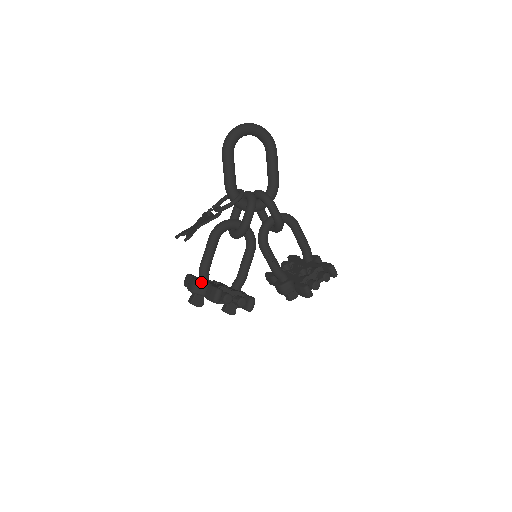
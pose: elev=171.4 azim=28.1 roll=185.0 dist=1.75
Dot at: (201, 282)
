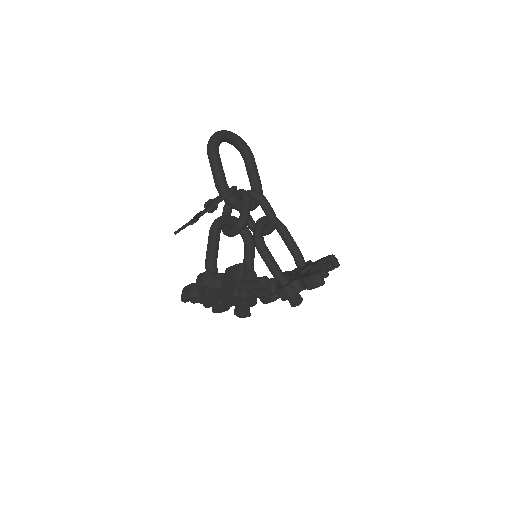
Dot at: (213, 273)
